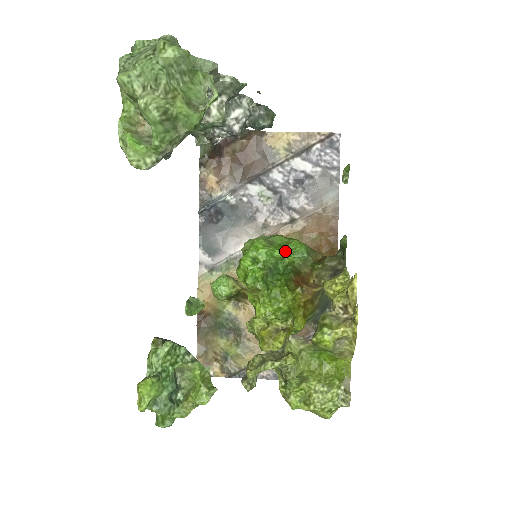
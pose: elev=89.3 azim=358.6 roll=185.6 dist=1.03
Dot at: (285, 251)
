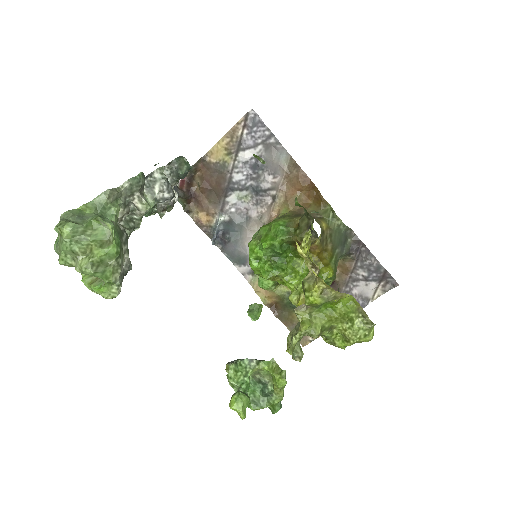
Dot at: (270, 238)
